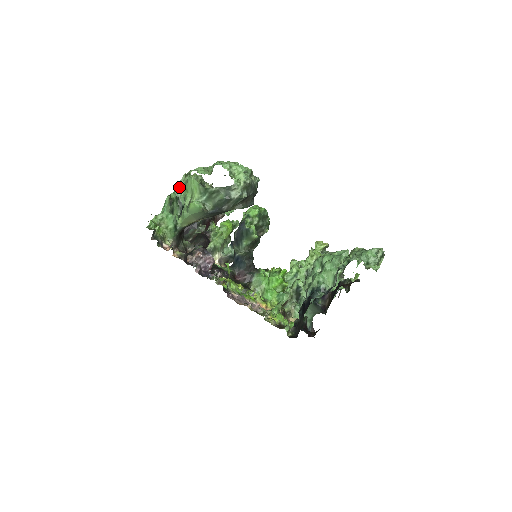
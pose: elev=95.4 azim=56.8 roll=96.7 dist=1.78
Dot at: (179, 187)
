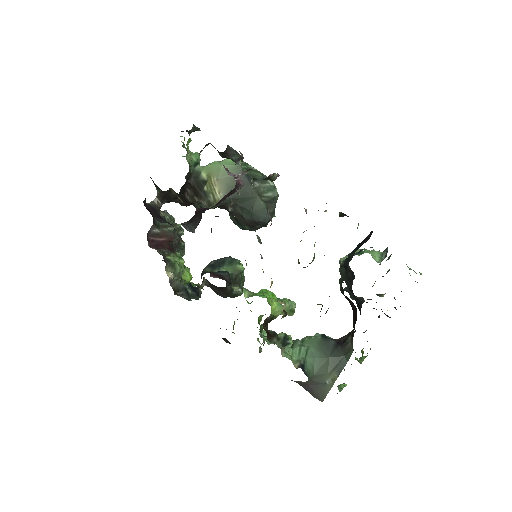
Dot at: occluded
